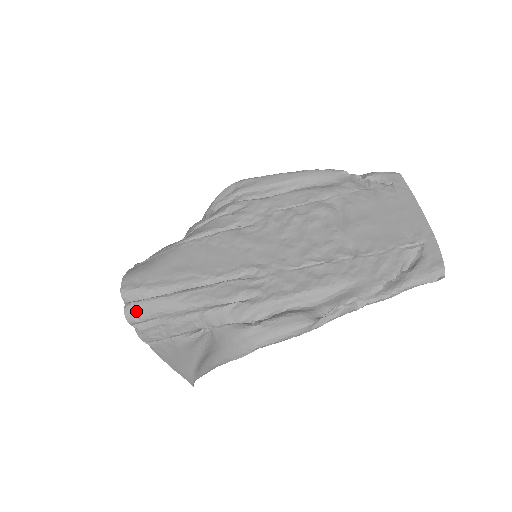
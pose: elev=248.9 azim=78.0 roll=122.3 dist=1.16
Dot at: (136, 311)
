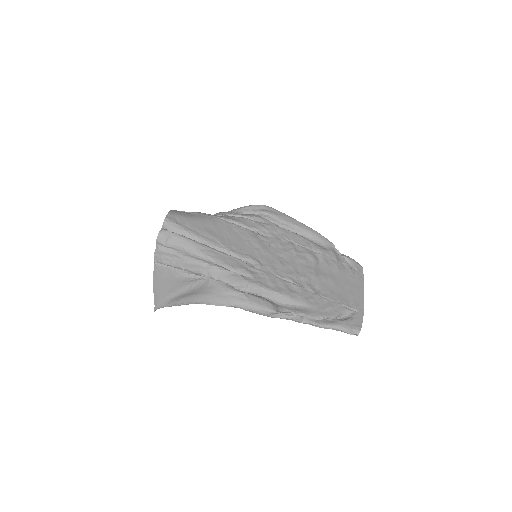
Dot at: (167, 237)
